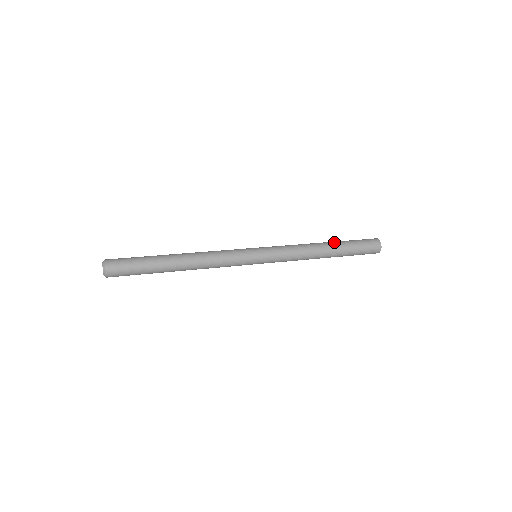
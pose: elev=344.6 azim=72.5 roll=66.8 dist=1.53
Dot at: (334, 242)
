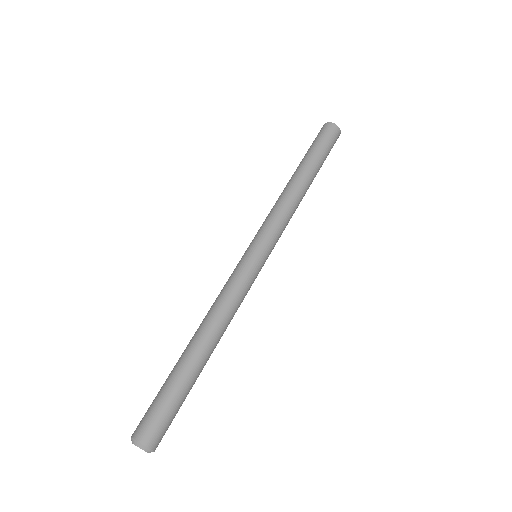
Dot at: (315, 174)
